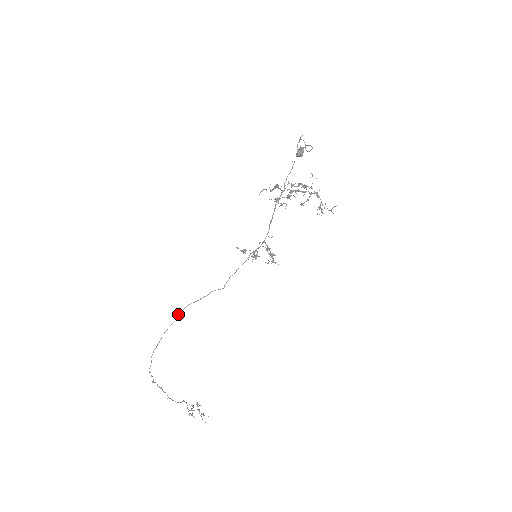
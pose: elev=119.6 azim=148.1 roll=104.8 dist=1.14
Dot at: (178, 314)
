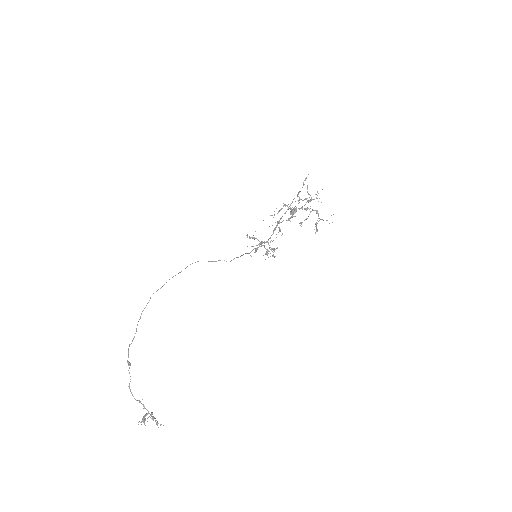
Dot at: (187, 266)
